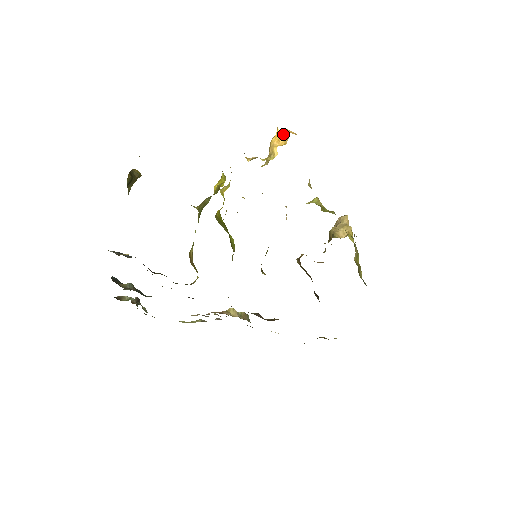
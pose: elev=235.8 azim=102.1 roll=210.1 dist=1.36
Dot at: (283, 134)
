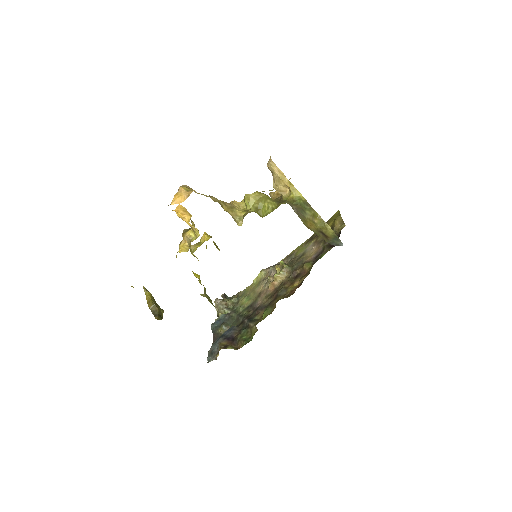
Dot at: (179, 209)
